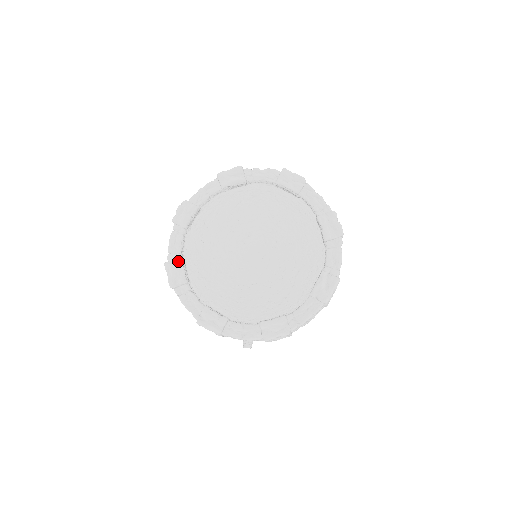
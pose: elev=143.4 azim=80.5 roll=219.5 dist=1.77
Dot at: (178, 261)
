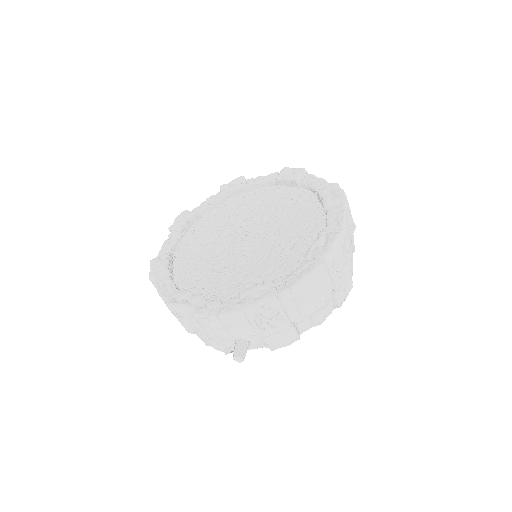
Dot at: (164, 255)
